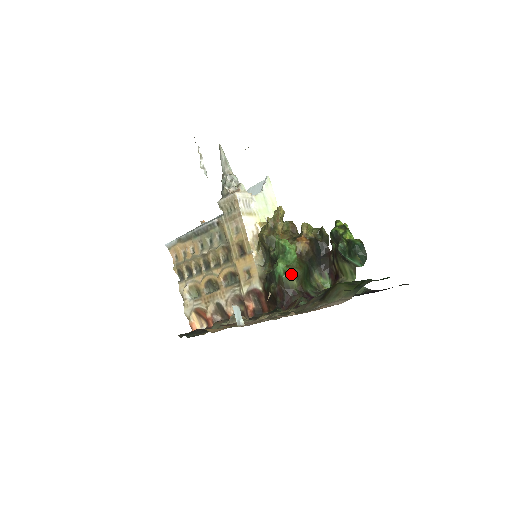
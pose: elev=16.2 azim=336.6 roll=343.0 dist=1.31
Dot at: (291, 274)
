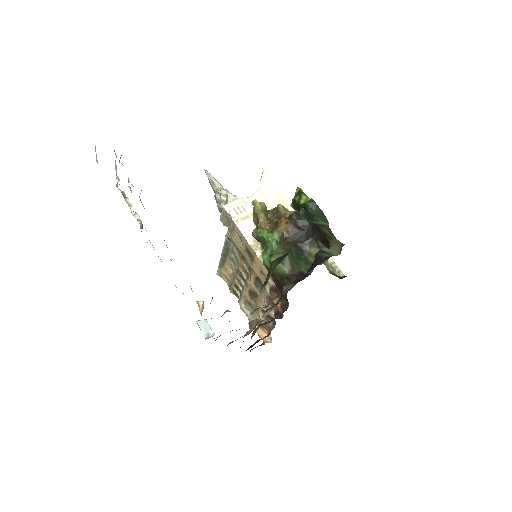
Dot at: occluded
